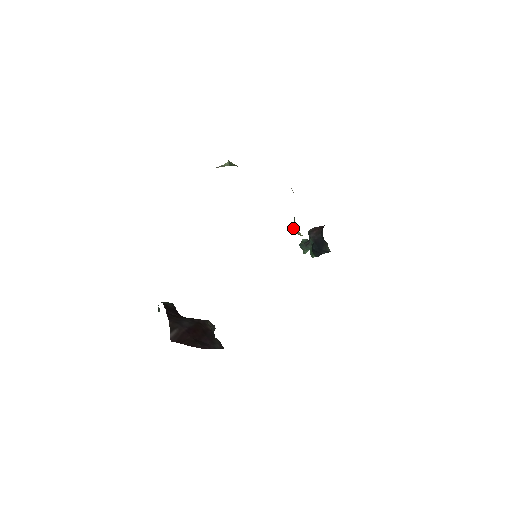
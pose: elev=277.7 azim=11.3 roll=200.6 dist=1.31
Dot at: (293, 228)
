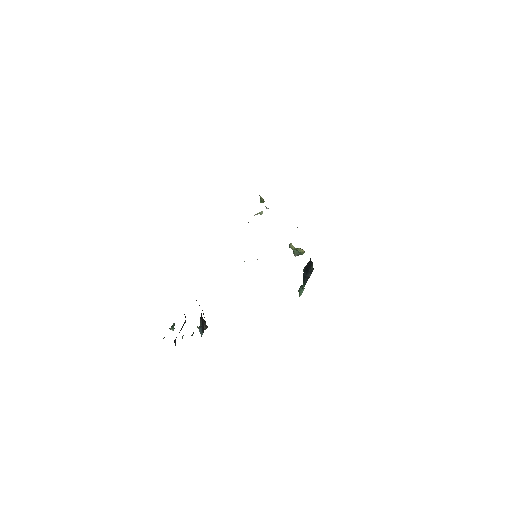
Dot at: (289, 245)
